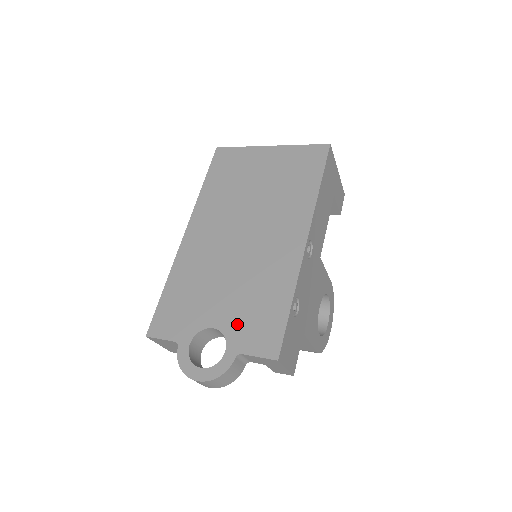
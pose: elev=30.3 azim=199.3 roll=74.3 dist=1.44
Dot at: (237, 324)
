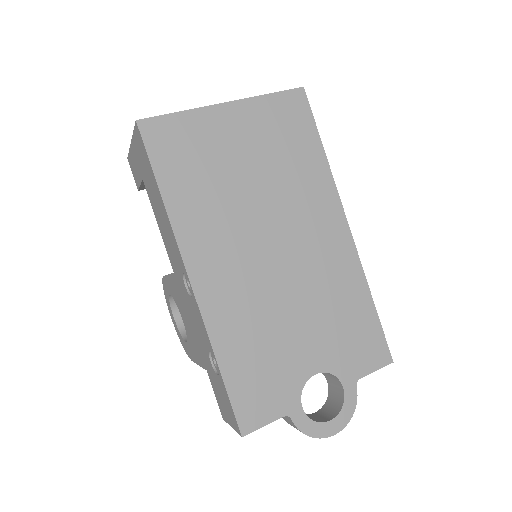
Dot at: (337, 354)
